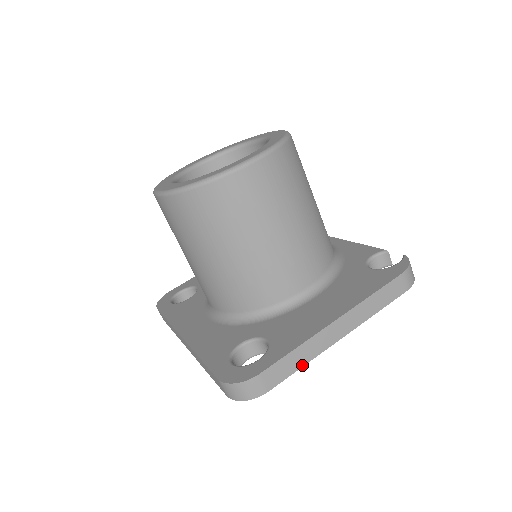
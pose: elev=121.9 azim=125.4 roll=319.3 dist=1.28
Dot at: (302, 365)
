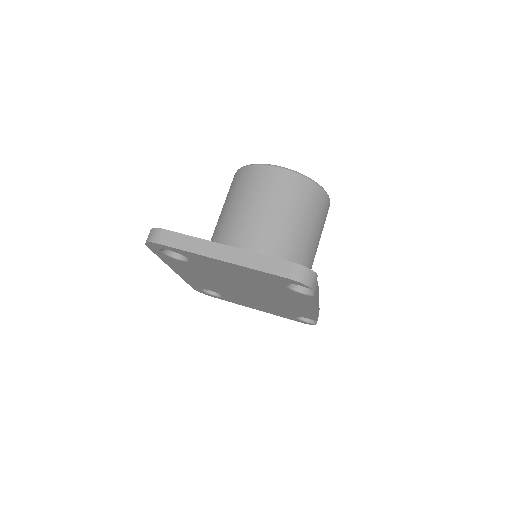
Dot at: (187, 250)
